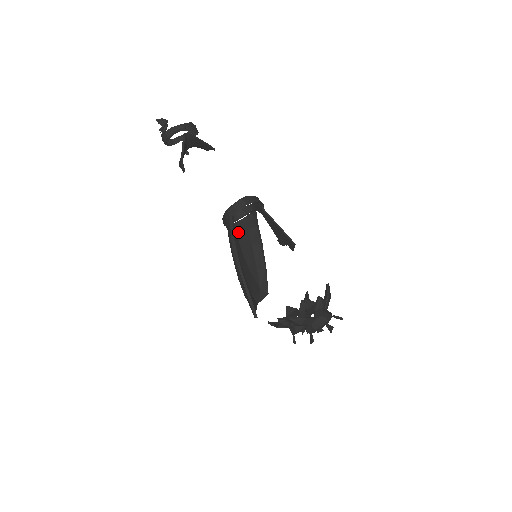
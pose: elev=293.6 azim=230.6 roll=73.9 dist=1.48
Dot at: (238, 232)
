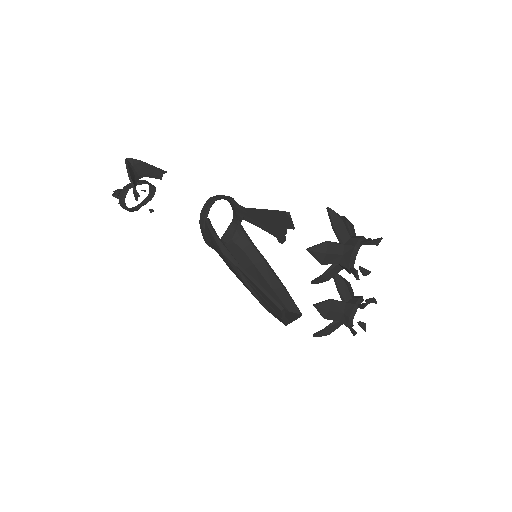
Dot at: occluded
